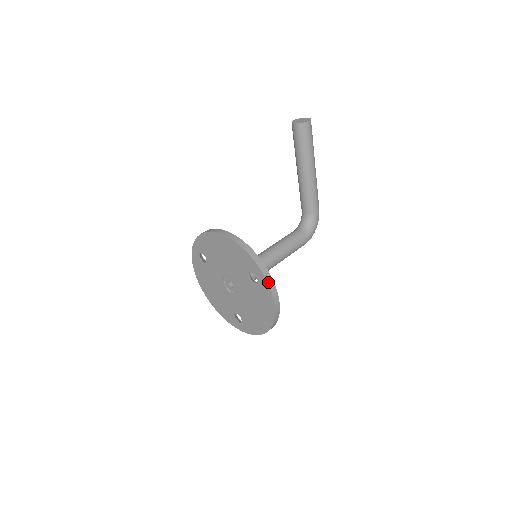
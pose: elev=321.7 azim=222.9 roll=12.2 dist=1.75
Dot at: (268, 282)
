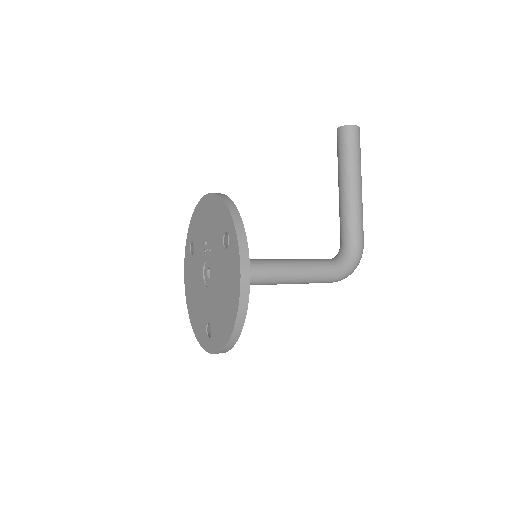
Dot at: (238, 237)
